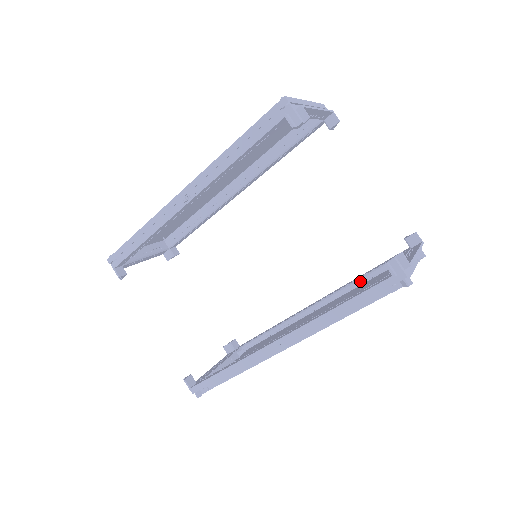
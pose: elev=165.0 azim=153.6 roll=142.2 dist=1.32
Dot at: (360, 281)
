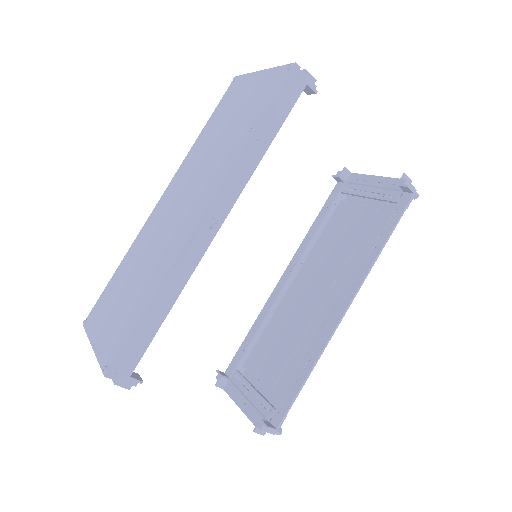
Dot at: (319, 231)
